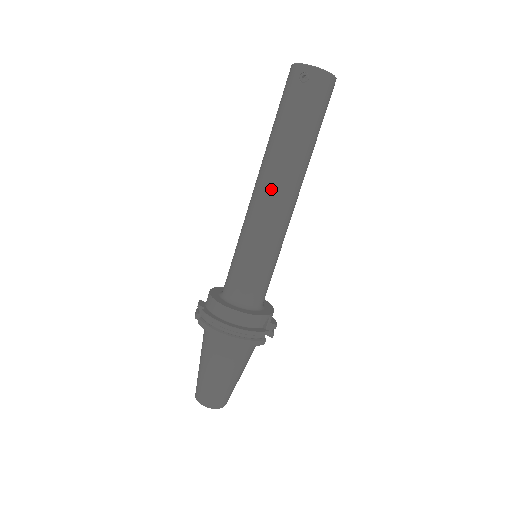
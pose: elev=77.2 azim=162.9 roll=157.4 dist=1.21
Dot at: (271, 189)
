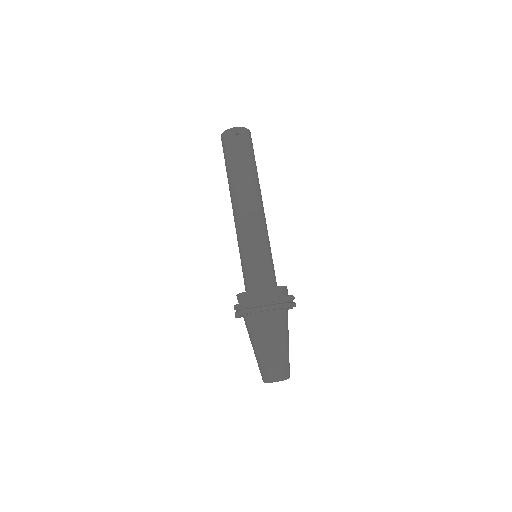
Dot at: (250, 203)
